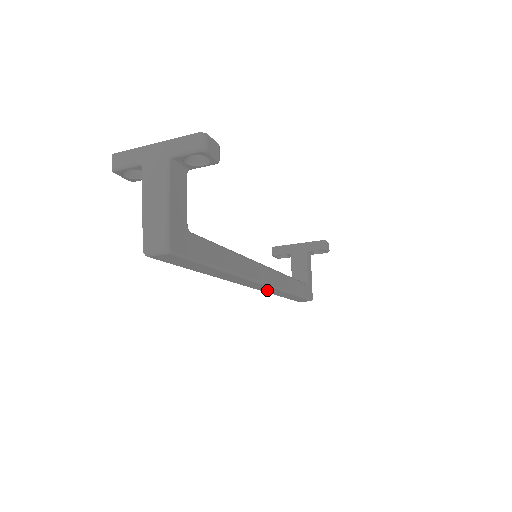
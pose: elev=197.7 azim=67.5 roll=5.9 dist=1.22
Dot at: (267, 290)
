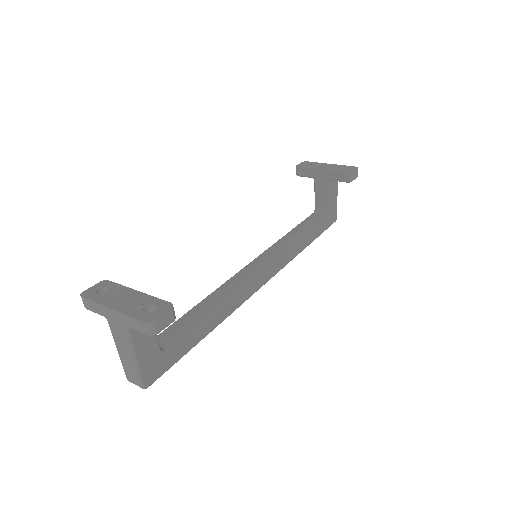
Dot at: occluded
